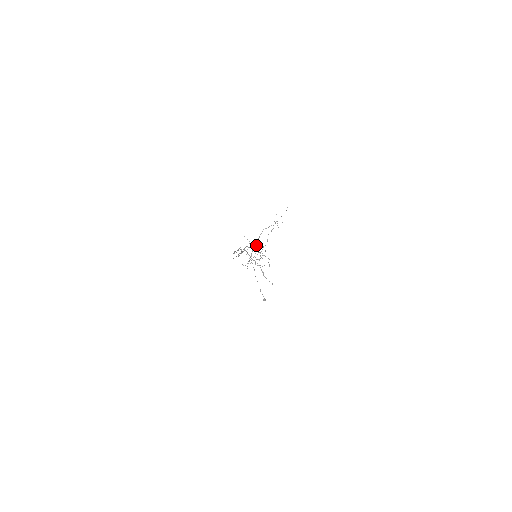
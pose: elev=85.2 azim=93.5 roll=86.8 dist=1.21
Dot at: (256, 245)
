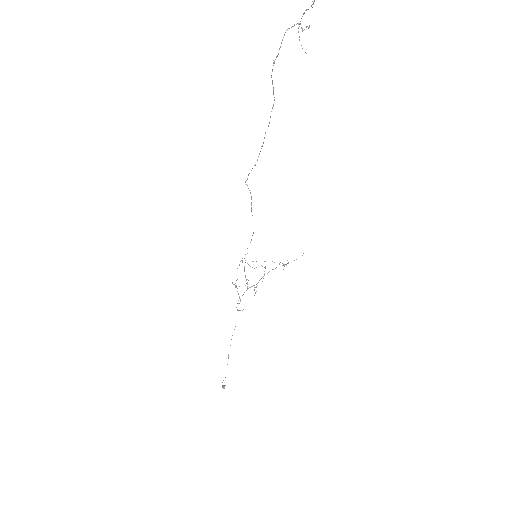
Dot at: occluded
